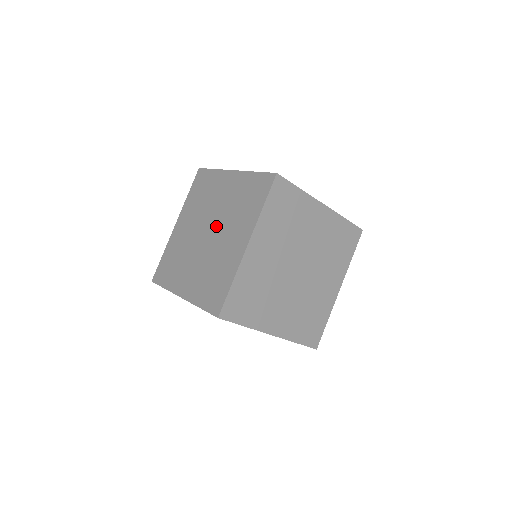
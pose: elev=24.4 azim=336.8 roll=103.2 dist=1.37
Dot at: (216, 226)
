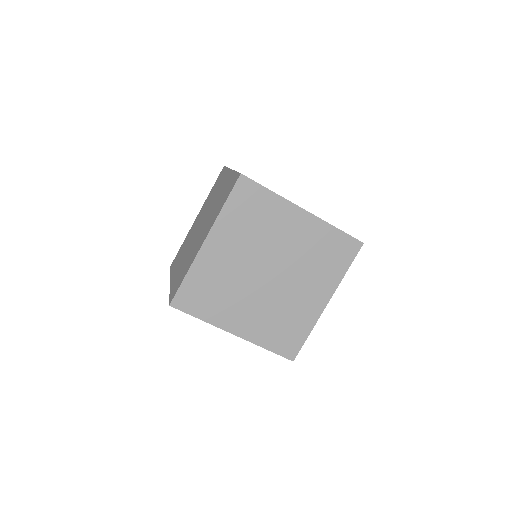
Dot at: (283, 270)
